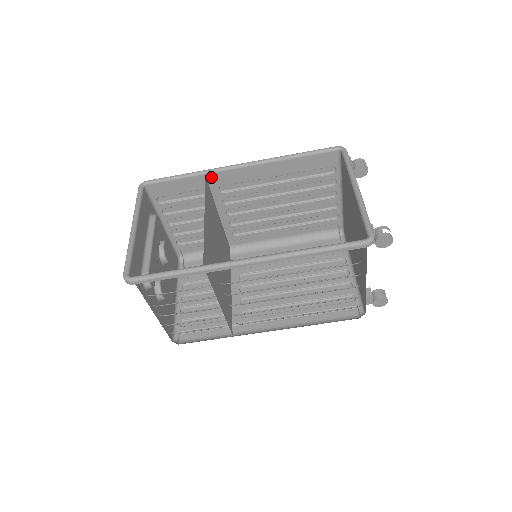
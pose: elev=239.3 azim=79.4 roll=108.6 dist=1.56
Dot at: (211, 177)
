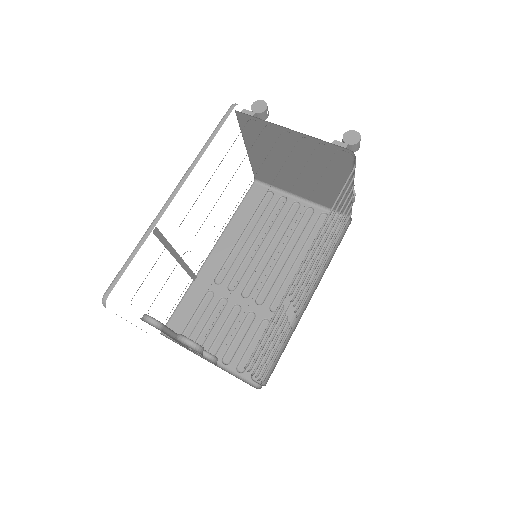
Dot at: (200, 280)
